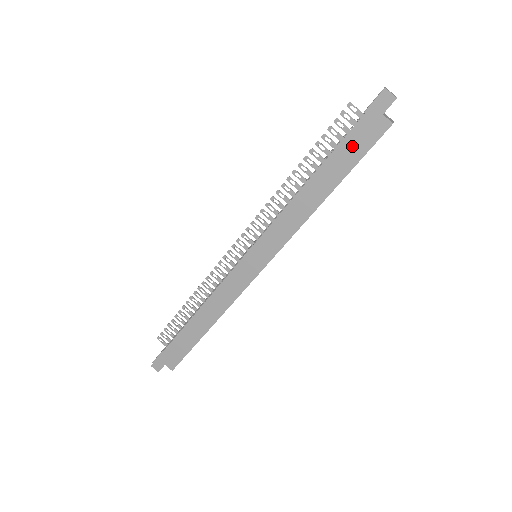
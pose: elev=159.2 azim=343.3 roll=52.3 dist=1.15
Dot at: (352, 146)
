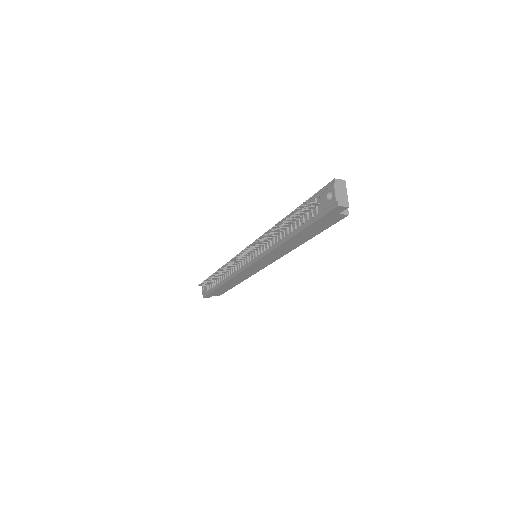
Dot at: (317, 227)
